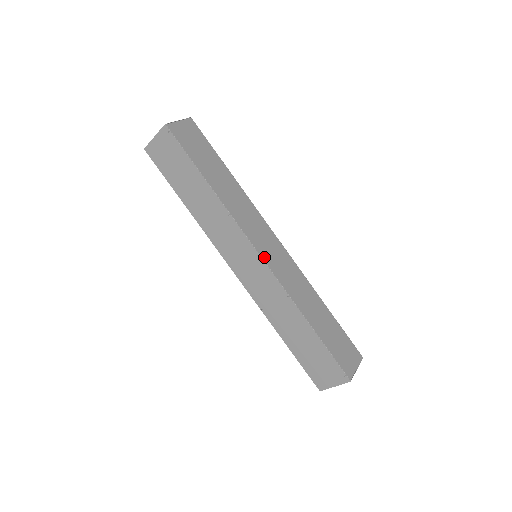
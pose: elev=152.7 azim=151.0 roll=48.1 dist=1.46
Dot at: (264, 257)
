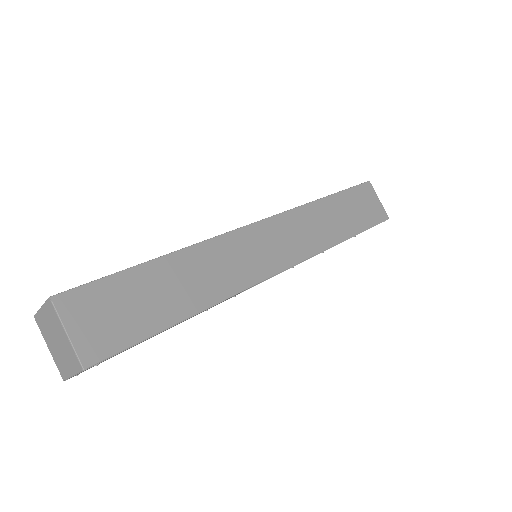
Dot at: (285, 265)
